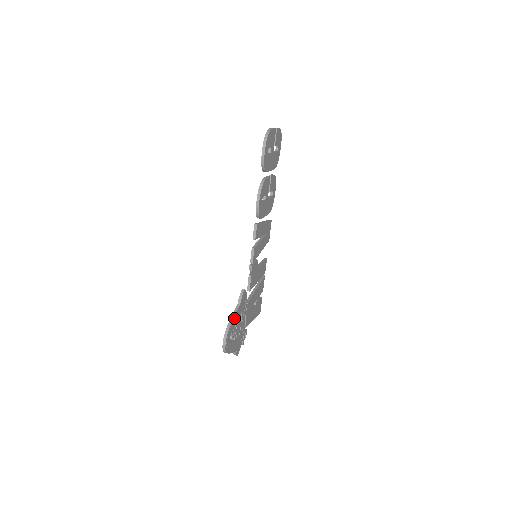
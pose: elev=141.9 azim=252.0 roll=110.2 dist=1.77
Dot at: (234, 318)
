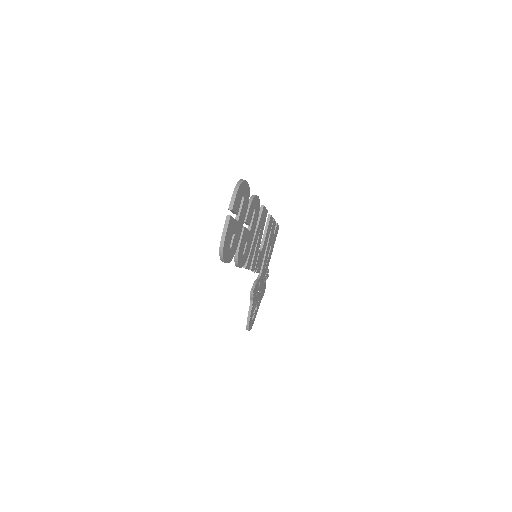
Dot at: (251, 314)
